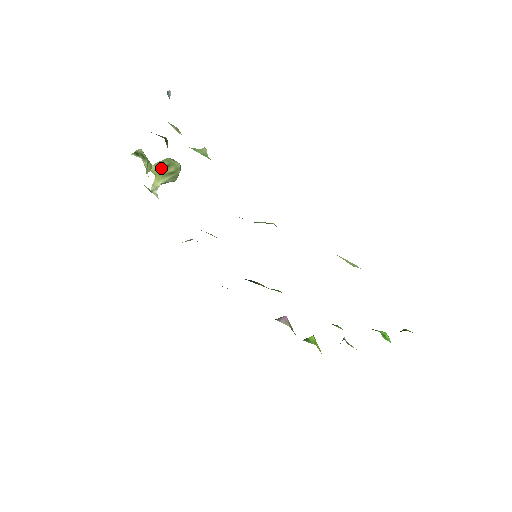
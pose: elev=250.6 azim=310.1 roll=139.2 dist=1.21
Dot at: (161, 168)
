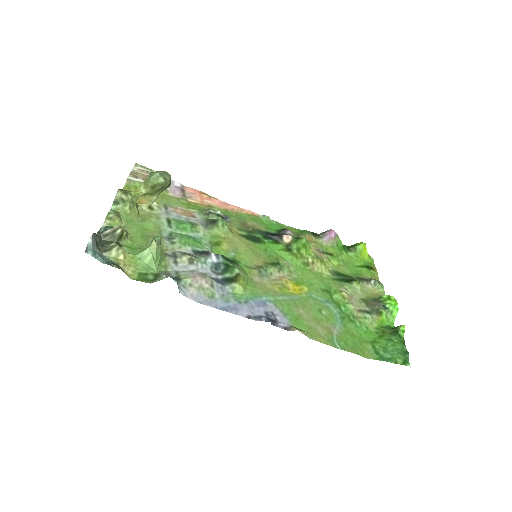
Dot at: (148, 191)
